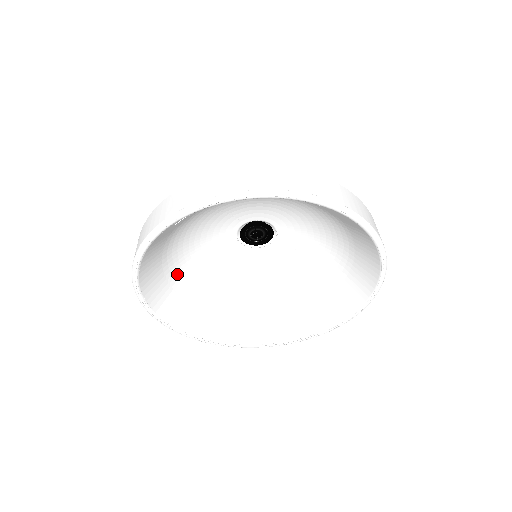
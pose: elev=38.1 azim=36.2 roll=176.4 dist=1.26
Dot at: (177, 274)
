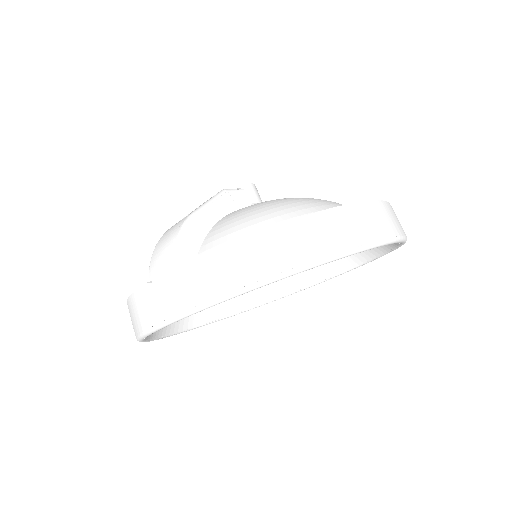
Dot at: occluded
